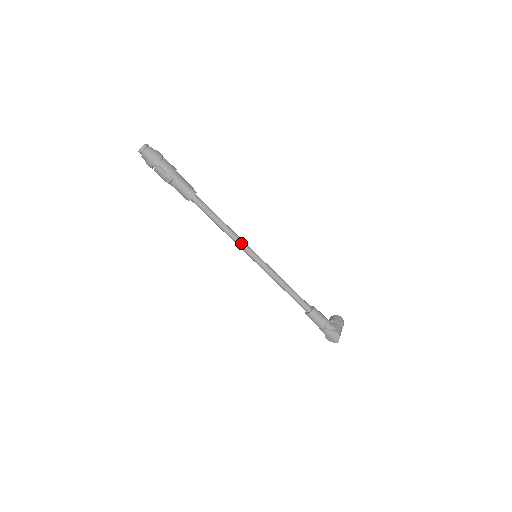
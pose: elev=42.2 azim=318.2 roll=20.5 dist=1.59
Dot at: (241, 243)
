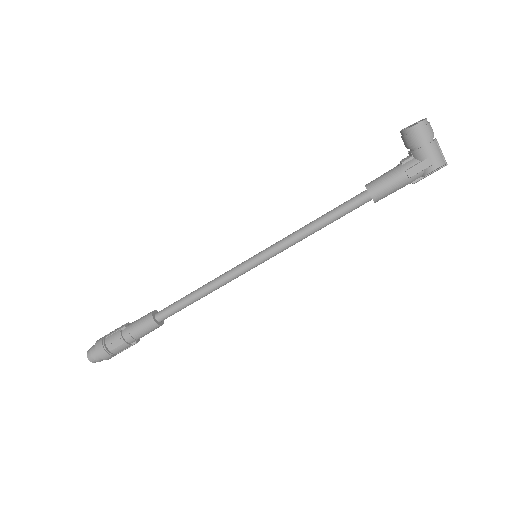
Dot at: (233, 279)
